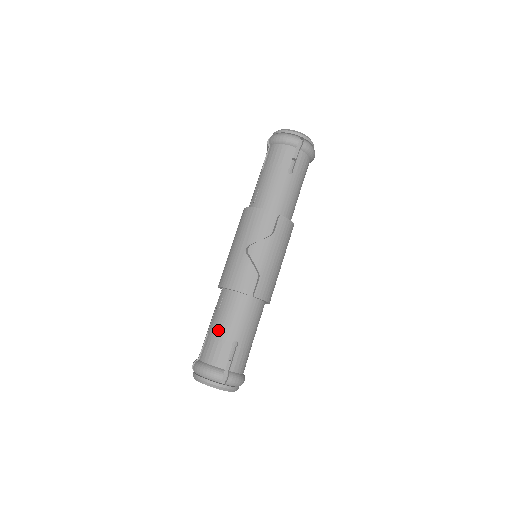
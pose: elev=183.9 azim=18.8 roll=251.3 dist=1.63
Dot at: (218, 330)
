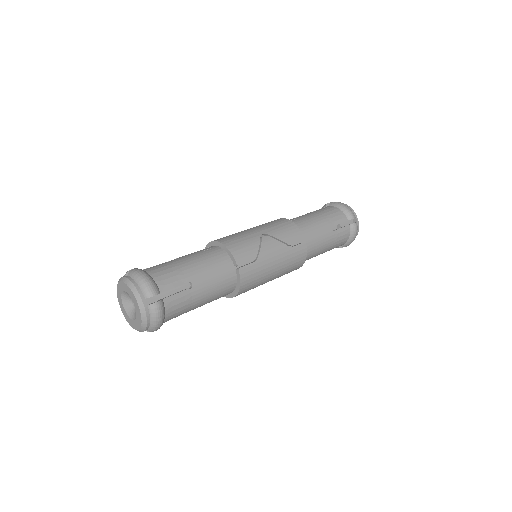
Dot at: (185, 262)
